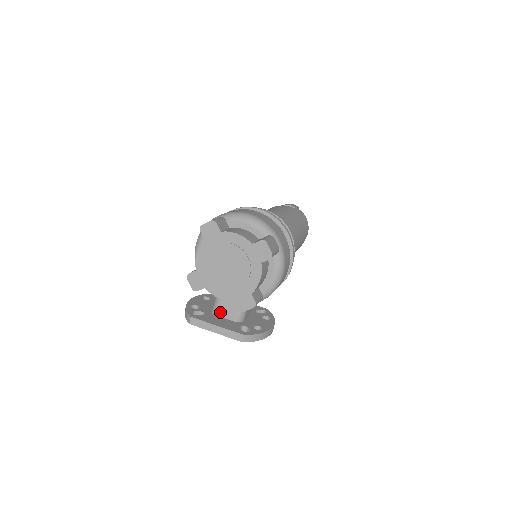
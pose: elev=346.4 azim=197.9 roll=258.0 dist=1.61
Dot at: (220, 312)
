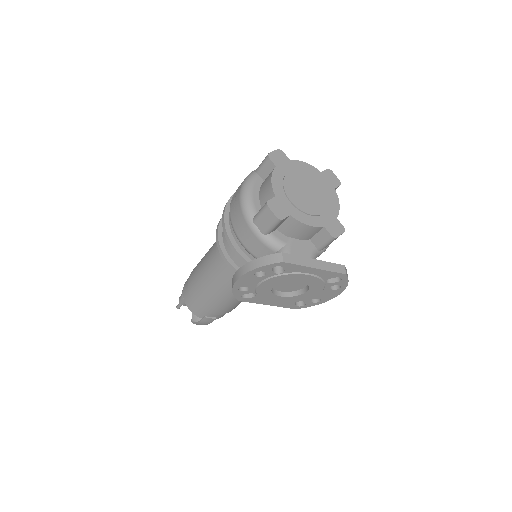
Dot at: occluded
